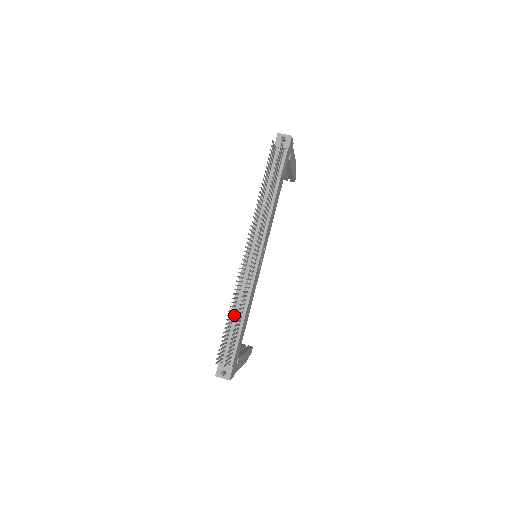
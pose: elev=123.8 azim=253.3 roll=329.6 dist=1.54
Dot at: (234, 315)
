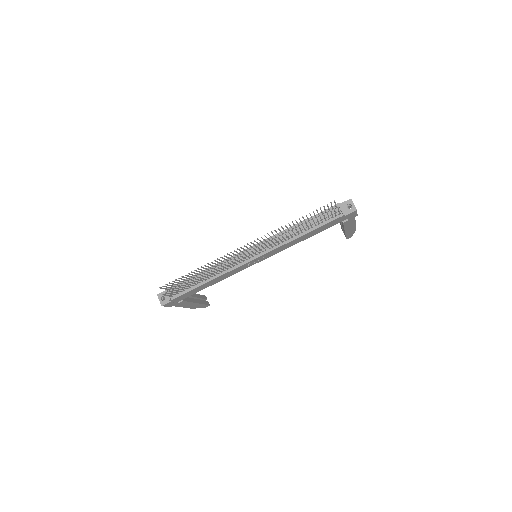
Dot at: (203, 274)
